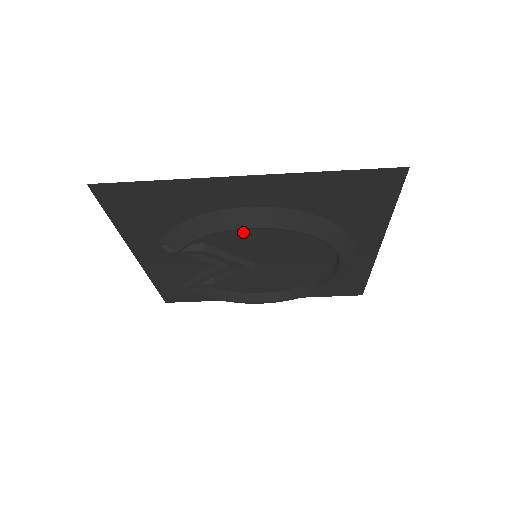
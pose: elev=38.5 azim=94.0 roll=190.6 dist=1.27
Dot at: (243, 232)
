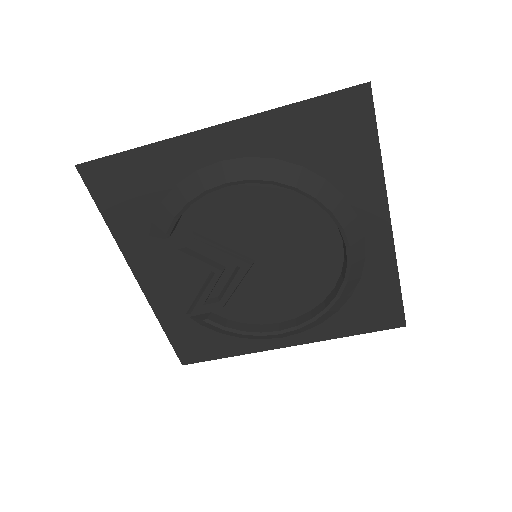
Dot at: (234, 219)
